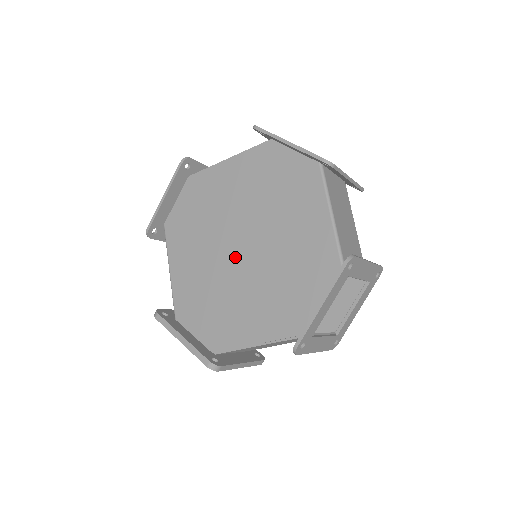
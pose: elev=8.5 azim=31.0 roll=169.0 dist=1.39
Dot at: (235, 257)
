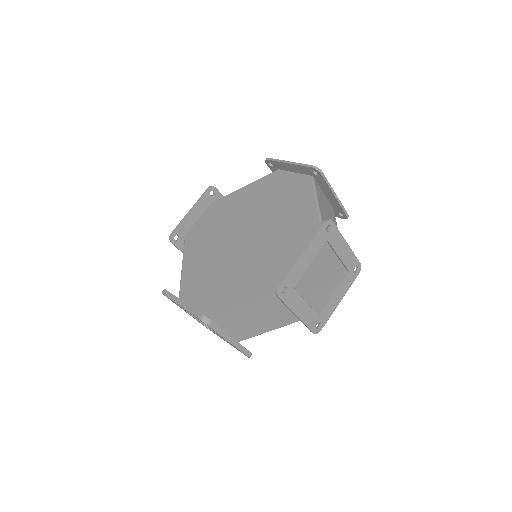
Dot at: (238, 245)
